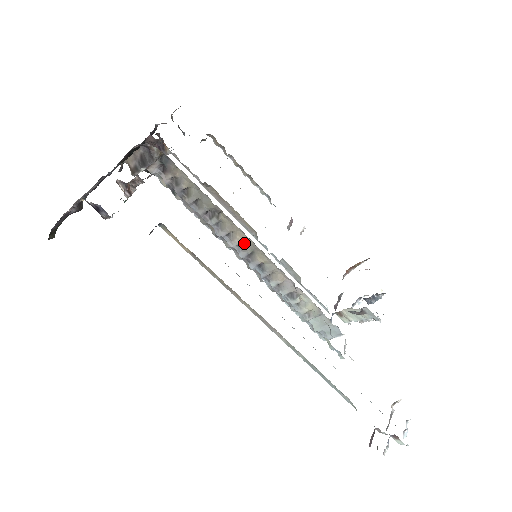
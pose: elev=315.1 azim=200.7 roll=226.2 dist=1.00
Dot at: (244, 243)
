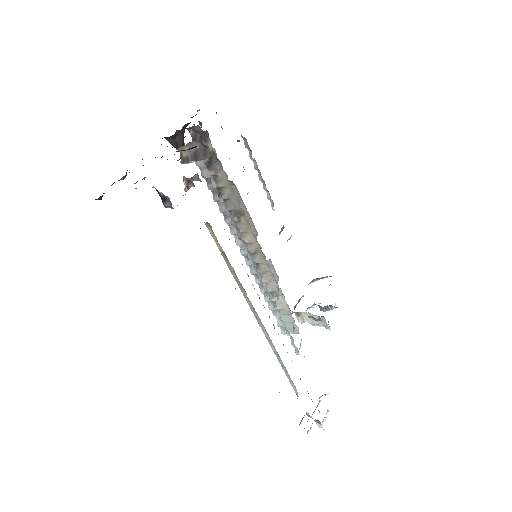
Dot at: (251, 244)
